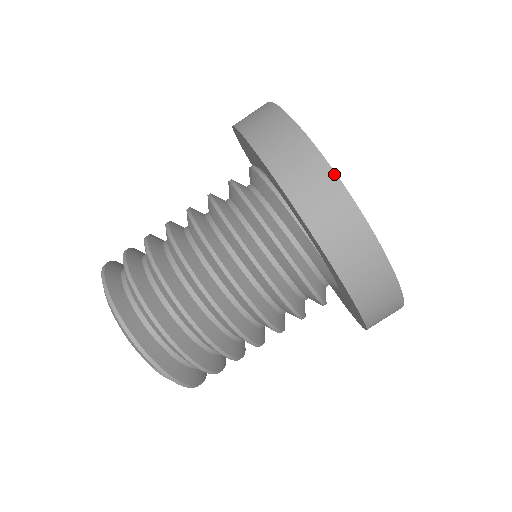
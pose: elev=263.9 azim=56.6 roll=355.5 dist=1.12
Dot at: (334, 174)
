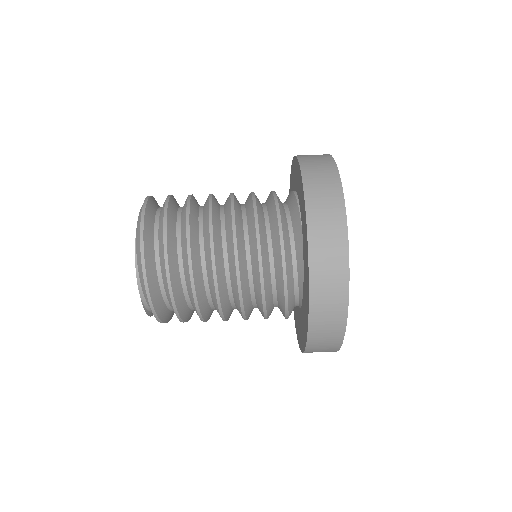
Dot at: (334, 162)
